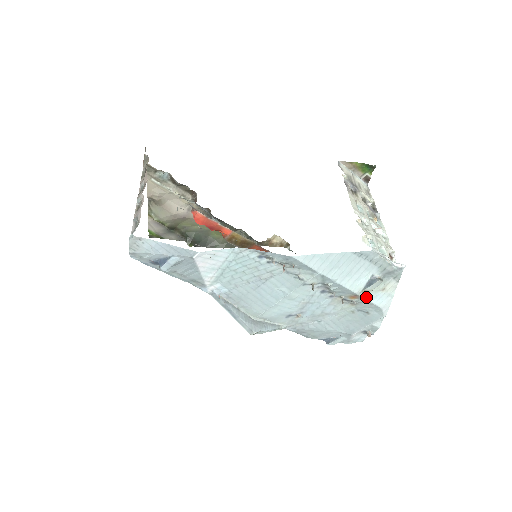
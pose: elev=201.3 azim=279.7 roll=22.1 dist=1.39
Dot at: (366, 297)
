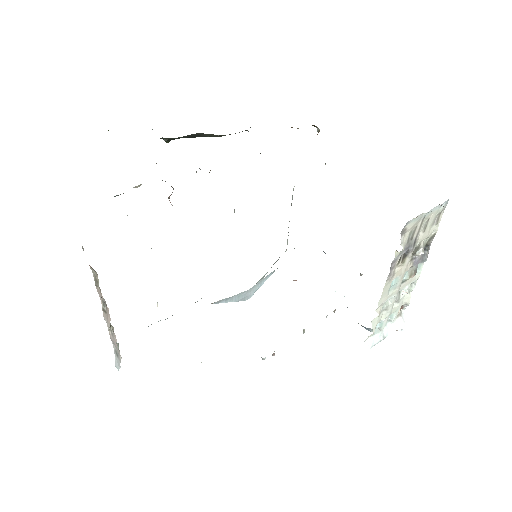
Dot at: occluded
